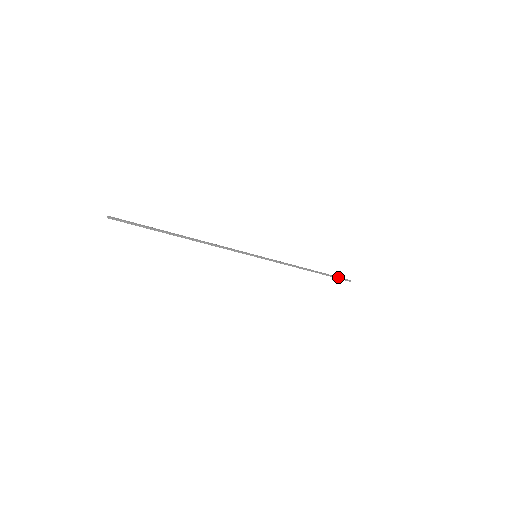
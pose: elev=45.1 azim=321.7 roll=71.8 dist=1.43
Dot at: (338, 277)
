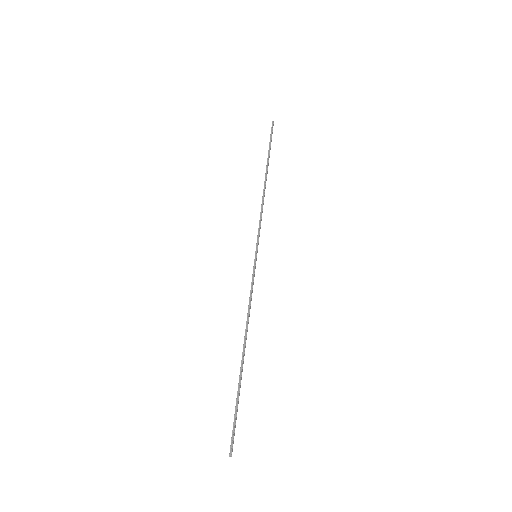
Dot at: occluded
